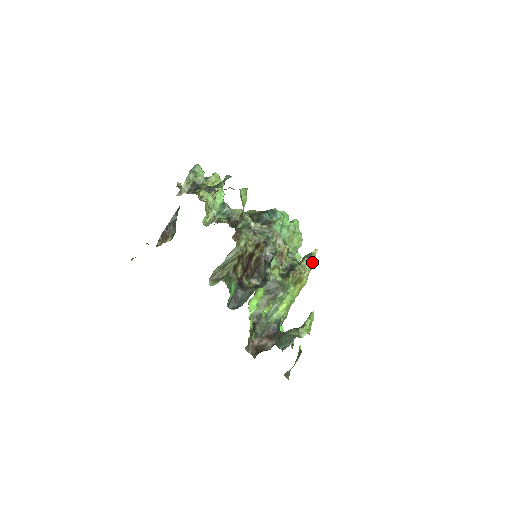
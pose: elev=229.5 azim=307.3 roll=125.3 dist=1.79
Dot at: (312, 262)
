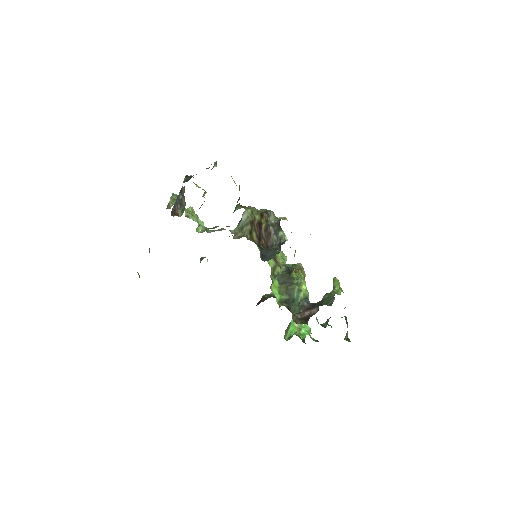
Dot at: occluded
